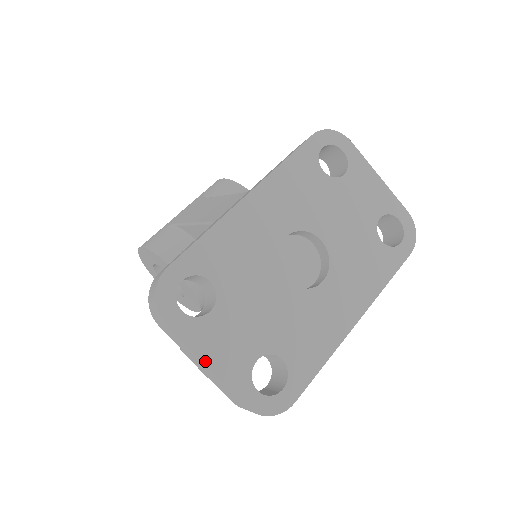
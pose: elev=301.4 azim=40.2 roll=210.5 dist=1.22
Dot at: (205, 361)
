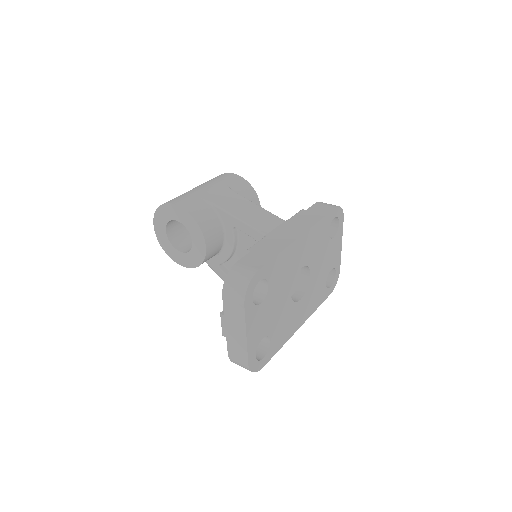
Dot at: (247, 333)
